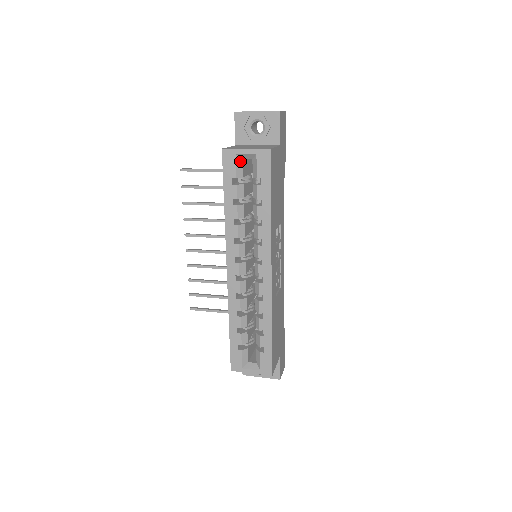
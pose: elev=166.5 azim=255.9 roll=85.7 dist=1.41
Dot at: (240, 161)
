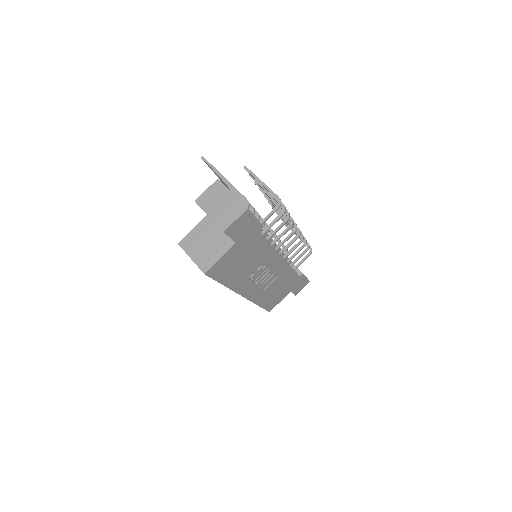
Dot at: occluded
